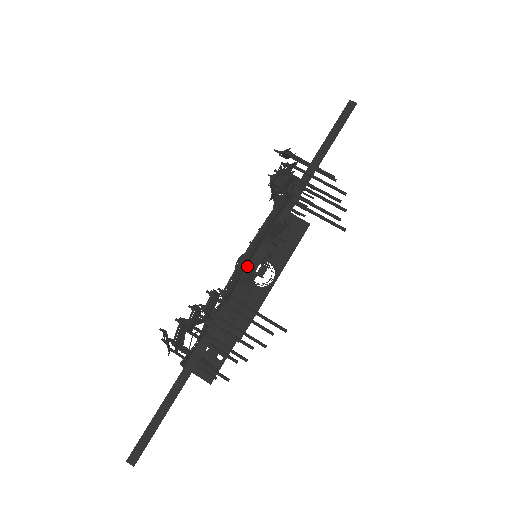
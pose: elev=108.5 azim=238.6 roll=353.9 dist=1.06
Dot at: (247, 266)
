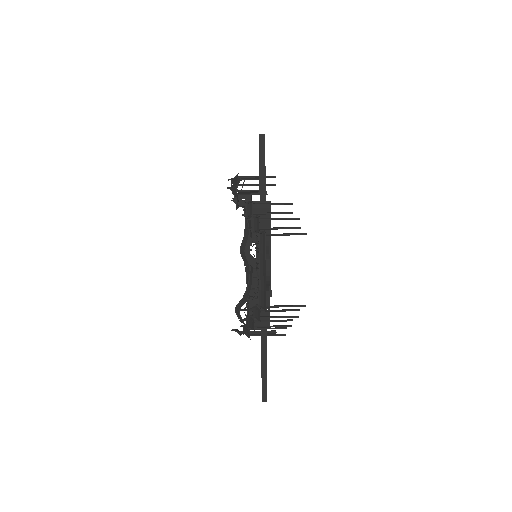
Dot at: (265, 288)
